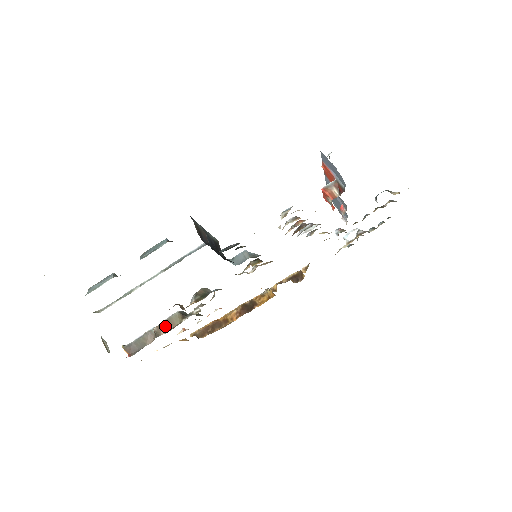
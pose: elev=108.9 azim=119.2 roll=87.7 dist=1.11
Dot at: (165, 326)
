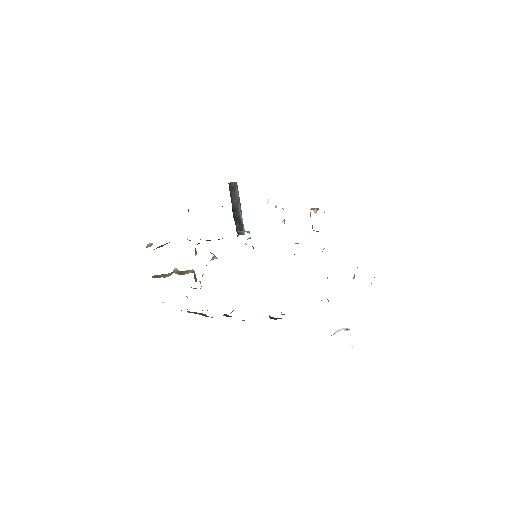
Dot at: (180, 272)
